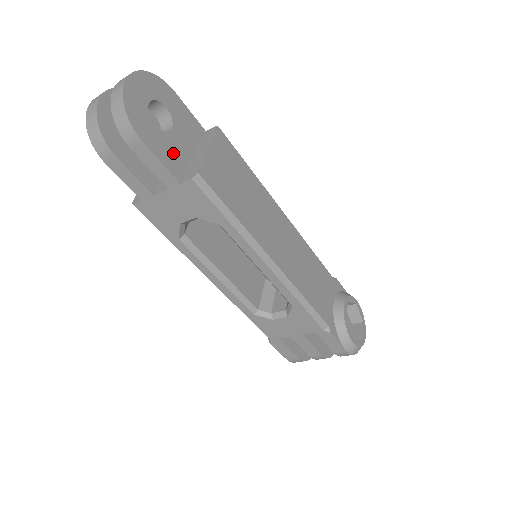
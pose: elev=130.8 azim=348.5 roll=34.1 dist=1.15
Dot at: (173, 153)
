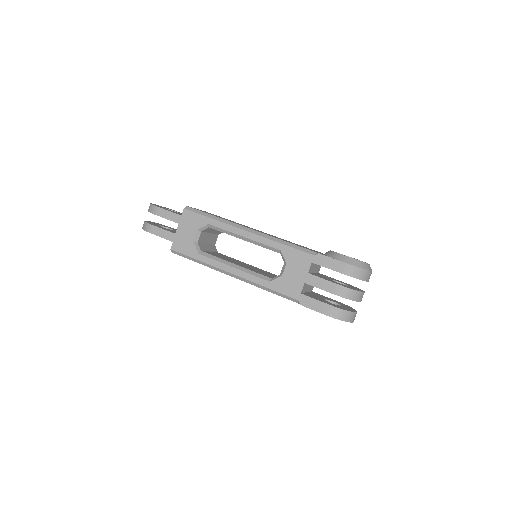
Dot at: occluded
